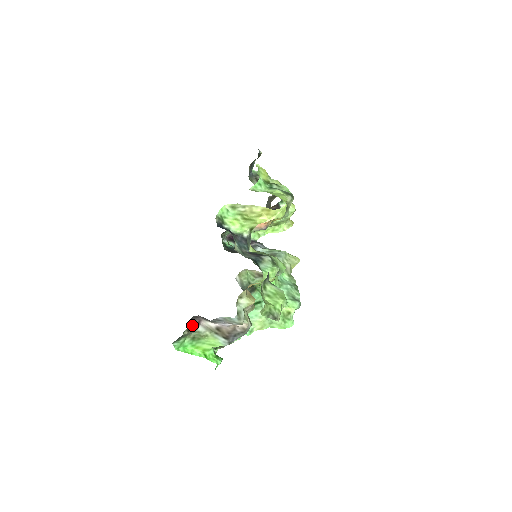
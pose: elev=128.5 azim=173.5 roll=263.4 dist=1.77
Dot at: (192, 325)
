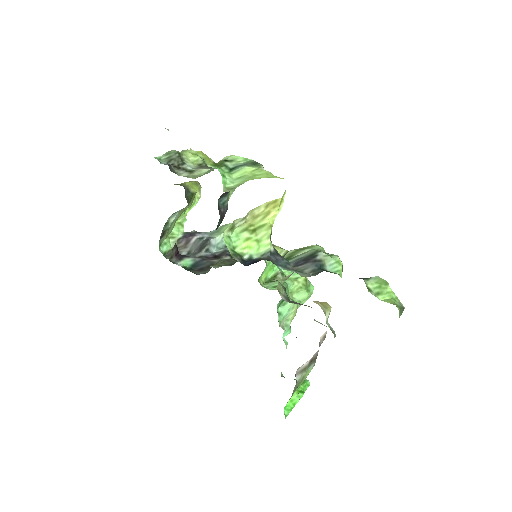
Dot at: occluded
